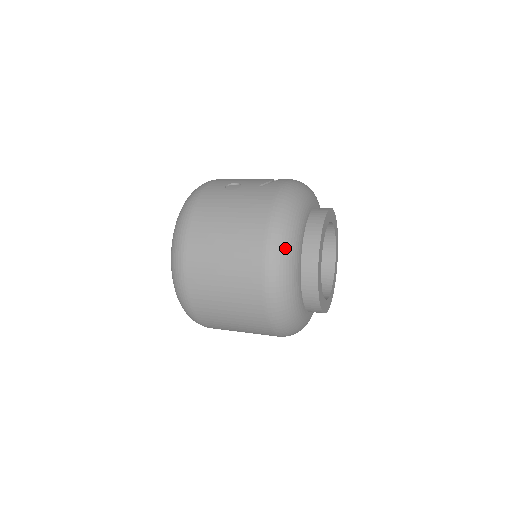
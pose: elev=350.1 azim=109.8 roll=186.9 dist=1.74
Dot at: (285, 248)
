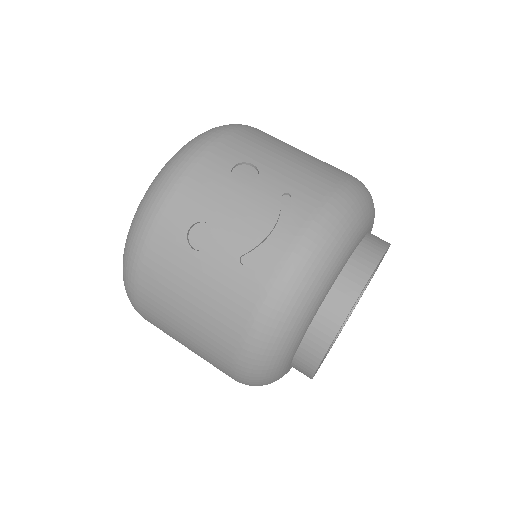
Dot at: (262, 374)
